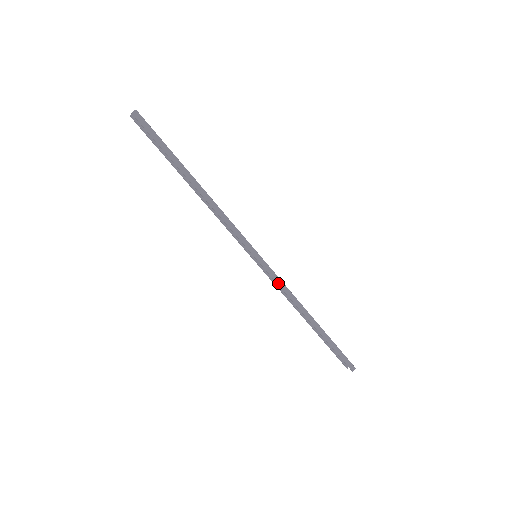
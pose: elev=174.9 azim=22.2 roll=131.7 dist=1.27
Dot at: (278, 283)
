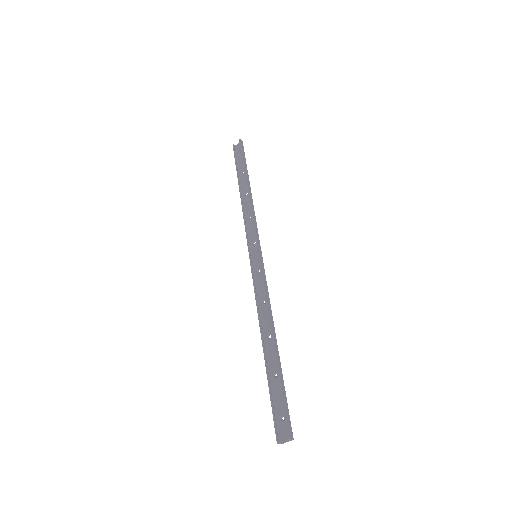
Dot at: (264, 282)
